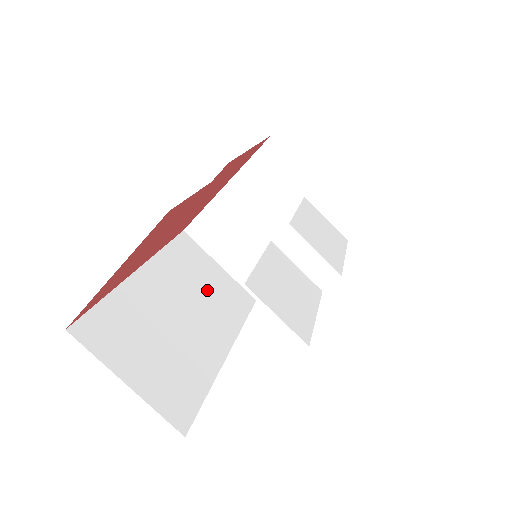
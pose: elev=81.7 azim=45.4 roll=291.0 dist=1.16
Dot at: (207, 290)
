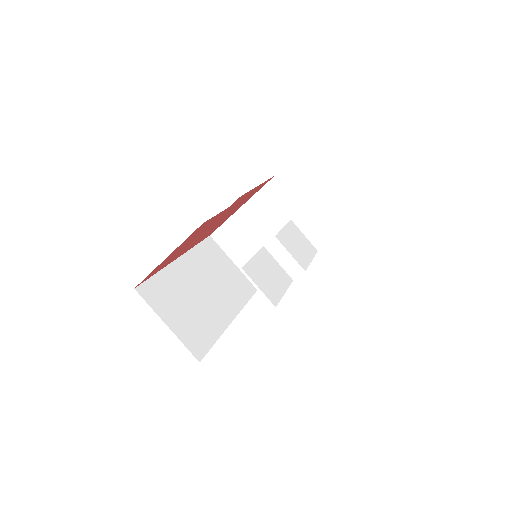
Dot at: (222, 278)
